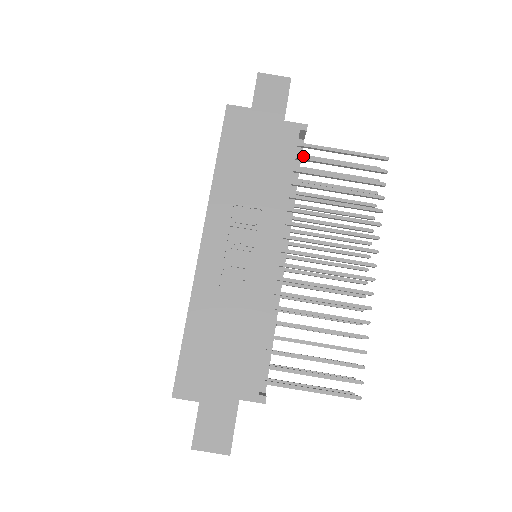
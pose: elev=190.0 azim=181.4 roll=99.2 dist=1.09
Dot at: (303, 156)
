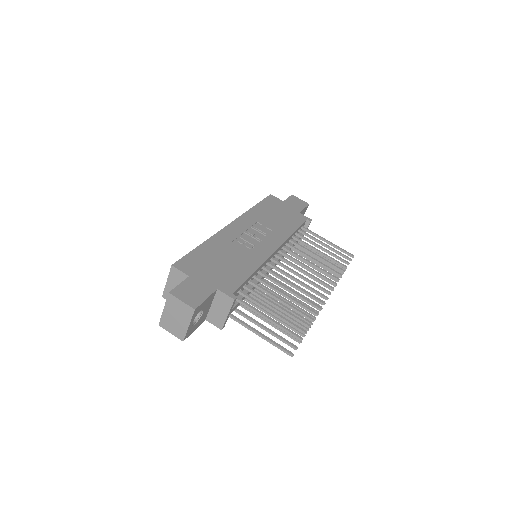
Dot at: occluded
